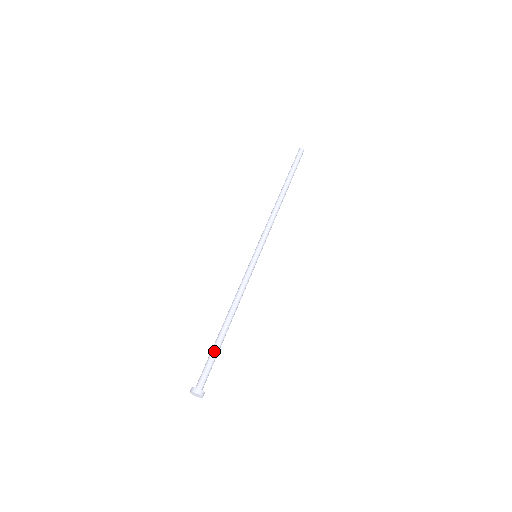
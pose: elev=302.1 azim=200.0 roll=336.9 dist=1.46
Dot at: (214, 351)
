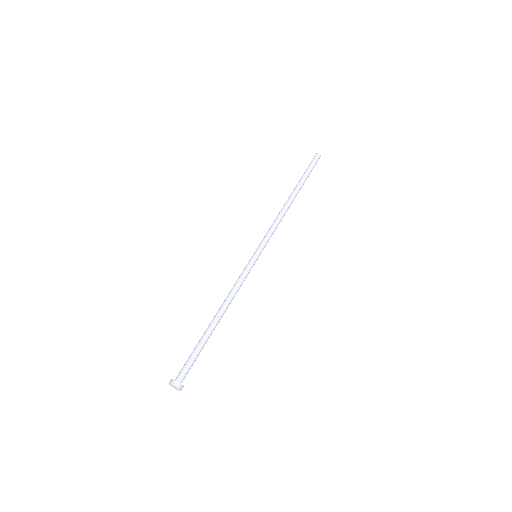
Dot at: (202, 348)
